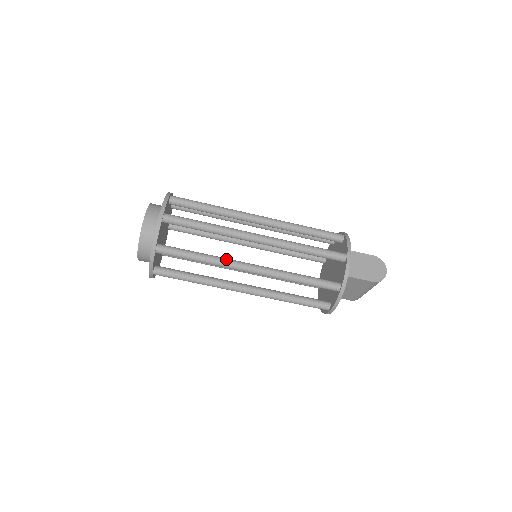
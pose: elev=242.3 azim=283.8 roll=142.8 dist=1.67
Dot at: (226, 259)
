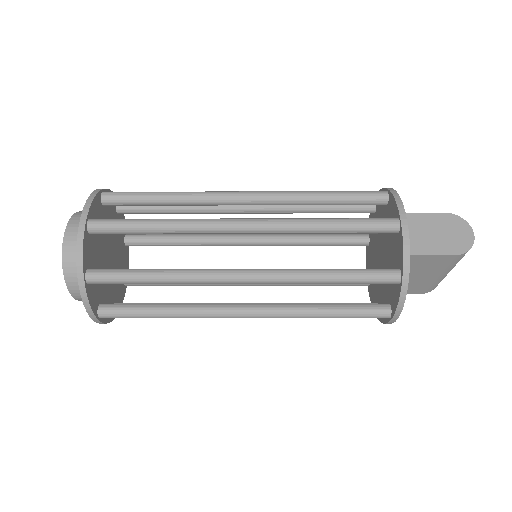
Dot at: (200, 270)
